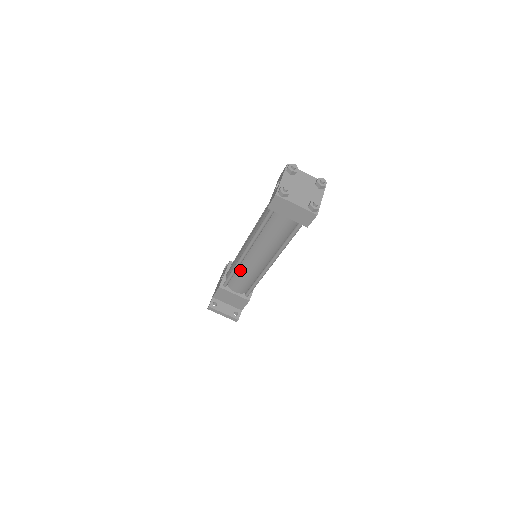
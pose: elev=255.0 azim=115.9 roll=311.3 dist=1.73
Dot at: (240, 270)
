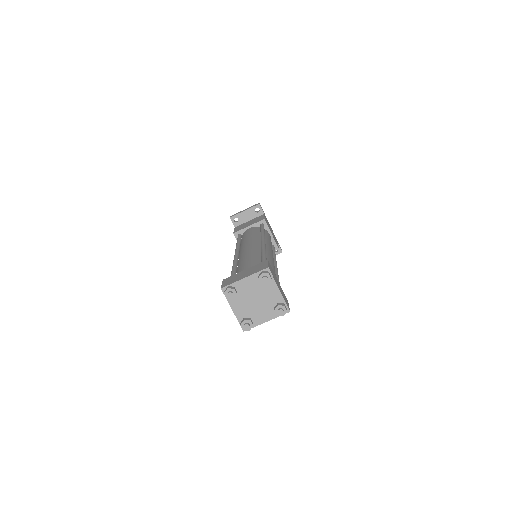
Dot at: occluded
